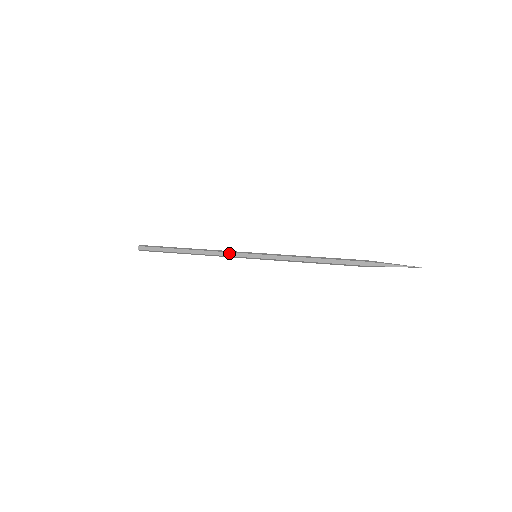
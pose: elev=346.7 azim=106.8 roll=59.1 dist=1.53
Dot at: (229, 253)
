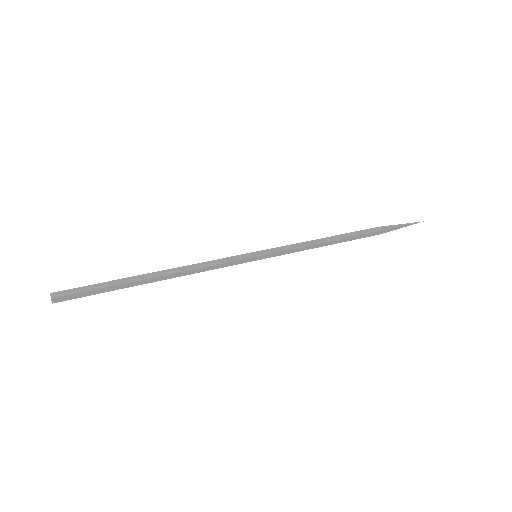
Dot at: (219, 260)
